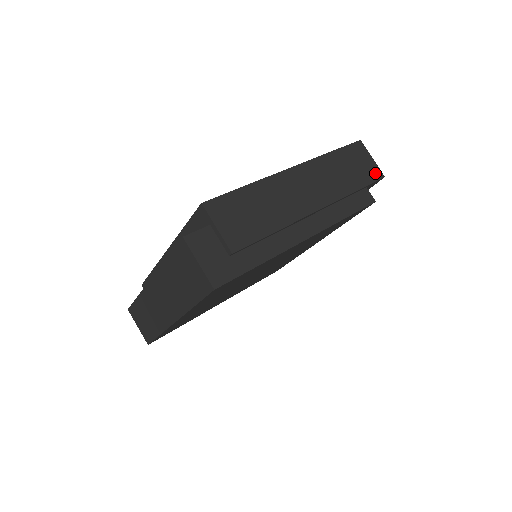
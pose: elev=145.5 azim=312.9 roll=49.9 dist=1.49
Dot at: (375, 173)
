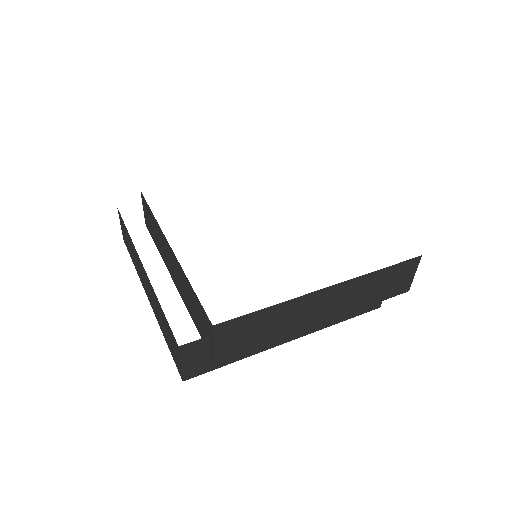
Dot at: (403, 288)
